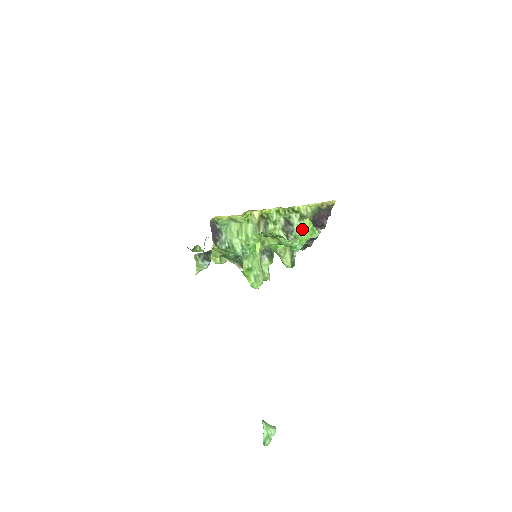
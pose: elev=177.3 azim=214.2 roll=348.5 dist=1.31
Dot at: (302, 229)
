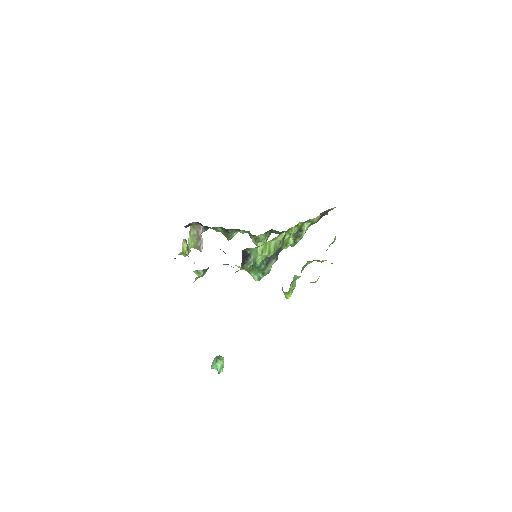
Dot at: occluded
